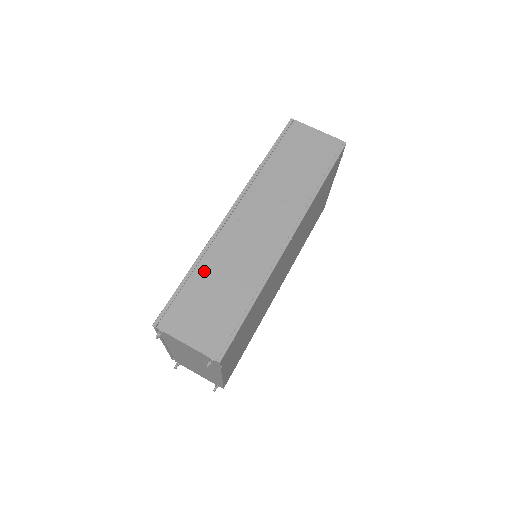
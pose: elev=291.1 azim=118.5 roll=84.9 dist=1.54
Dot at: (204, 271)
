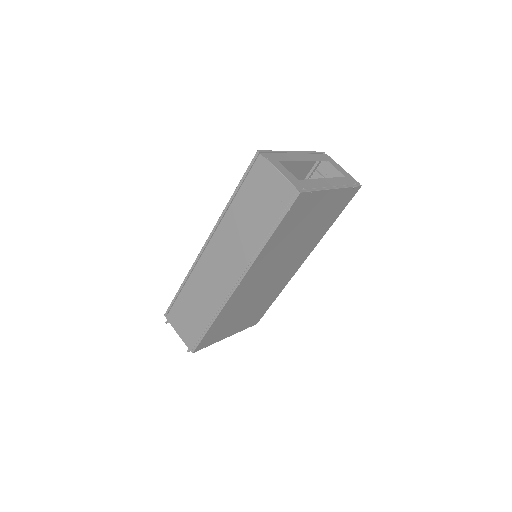
Dot at: (187, 290)
